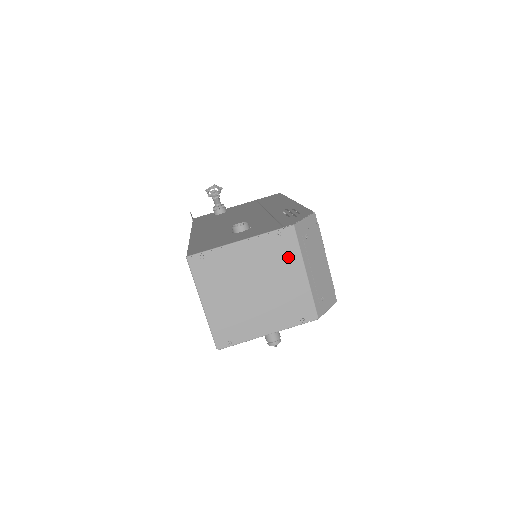
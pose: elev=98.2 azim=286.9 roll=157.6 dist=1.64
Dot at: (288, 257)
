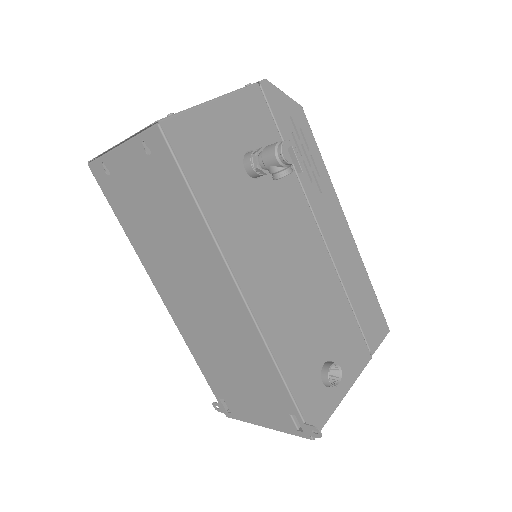
Dot at: occluded
